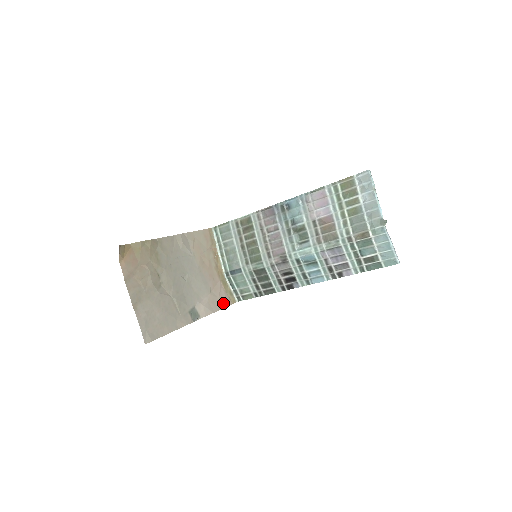
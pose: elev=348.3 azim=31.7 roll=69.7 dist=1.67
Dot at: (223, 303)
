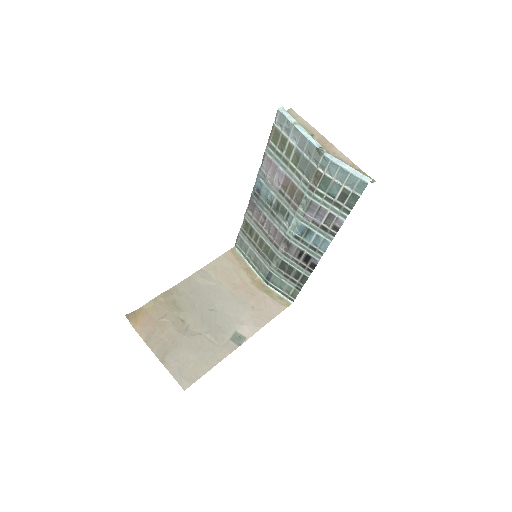
Dot at: (273, 312)
